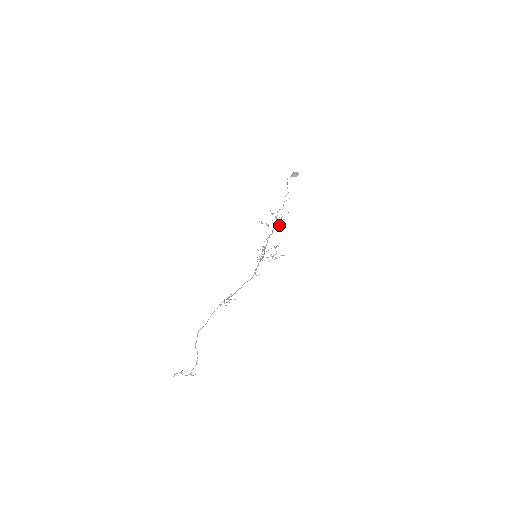
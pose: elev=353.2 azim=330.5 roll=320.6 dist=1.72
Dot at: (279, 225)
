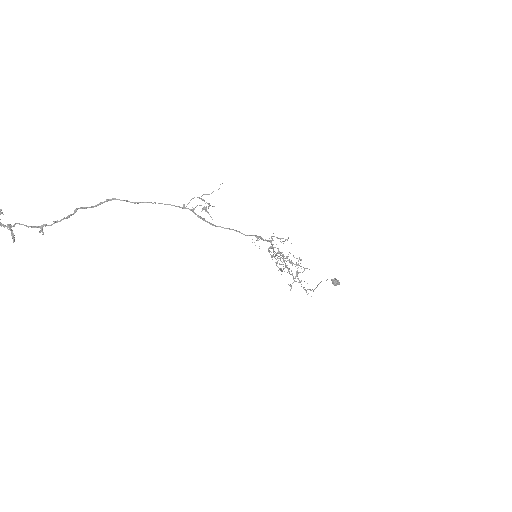
Dot at: (291, 286)
